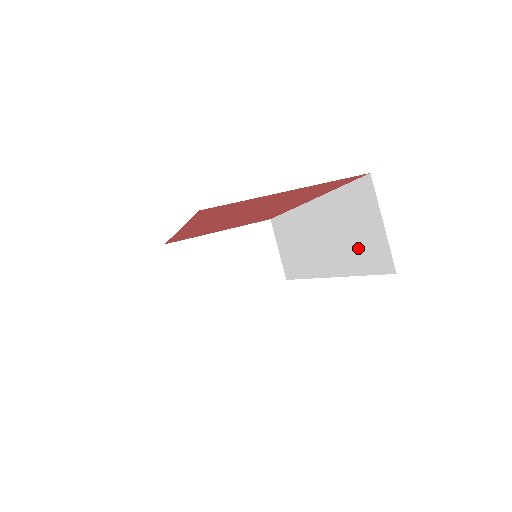
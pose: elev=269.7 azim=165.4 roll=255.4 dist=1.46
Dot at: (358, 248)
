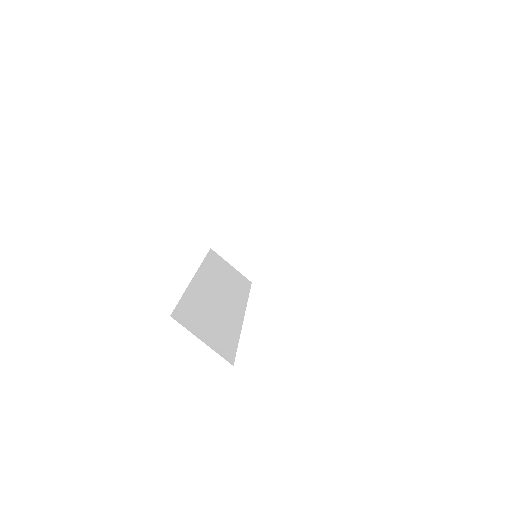
Dot at: occluded
